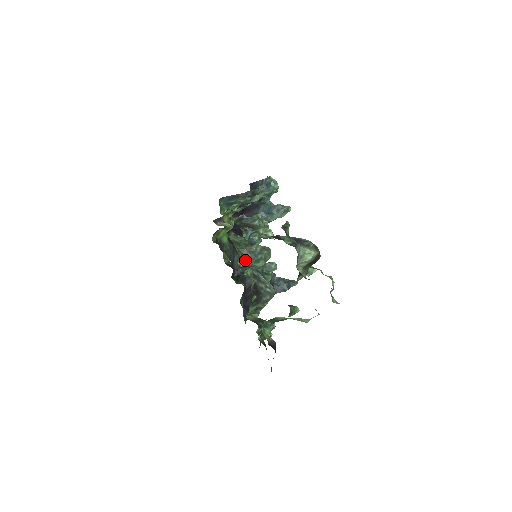
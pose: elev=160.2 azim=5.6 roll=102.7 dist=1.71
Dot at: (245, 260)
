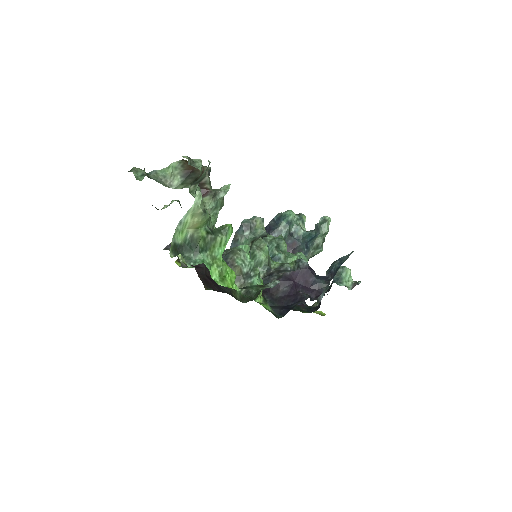
Dot at: occluded
